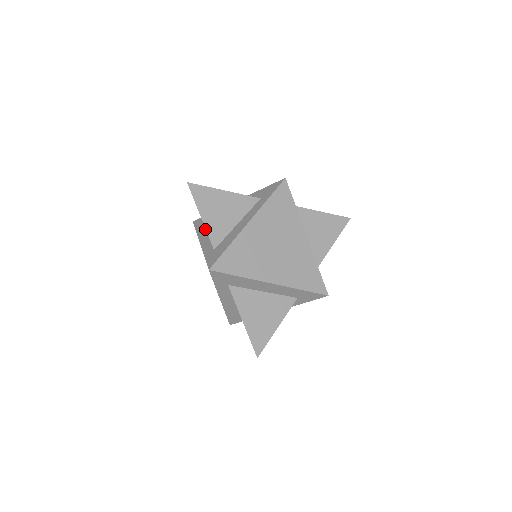
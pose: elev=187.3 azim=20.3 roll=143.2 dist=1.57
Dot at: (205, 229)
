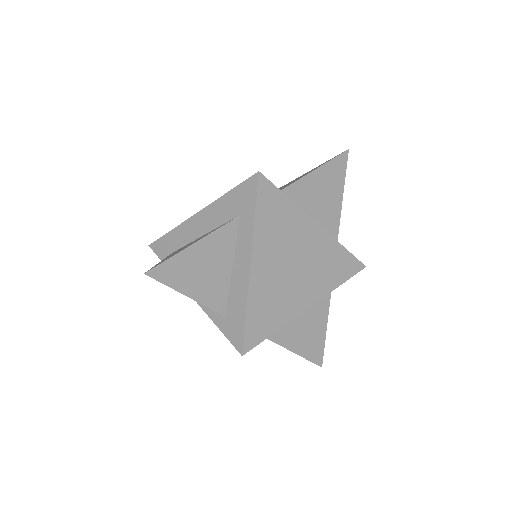
Dot at: occluded
